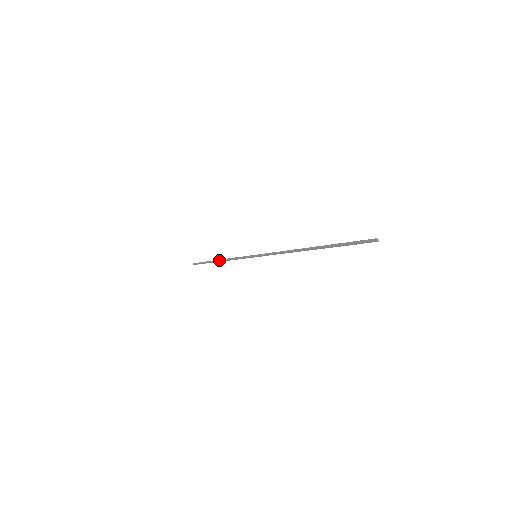
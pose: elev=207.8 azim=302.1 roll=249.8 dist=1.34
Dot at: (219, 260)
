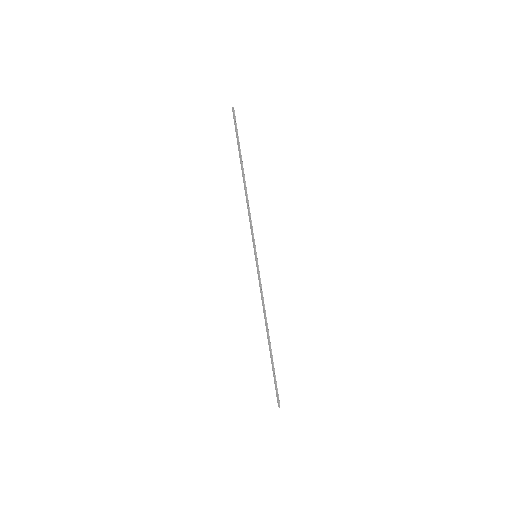
Dot at: (243, 180)
